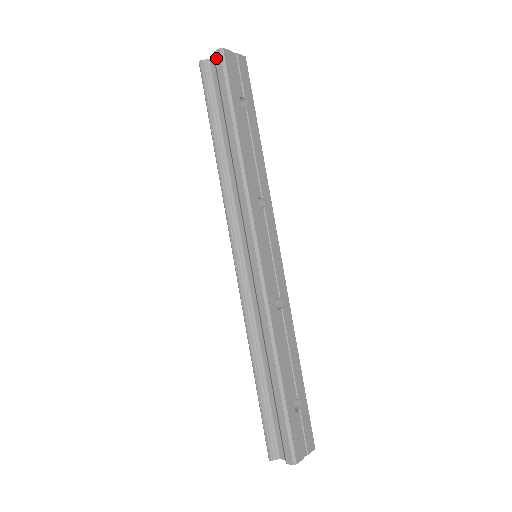
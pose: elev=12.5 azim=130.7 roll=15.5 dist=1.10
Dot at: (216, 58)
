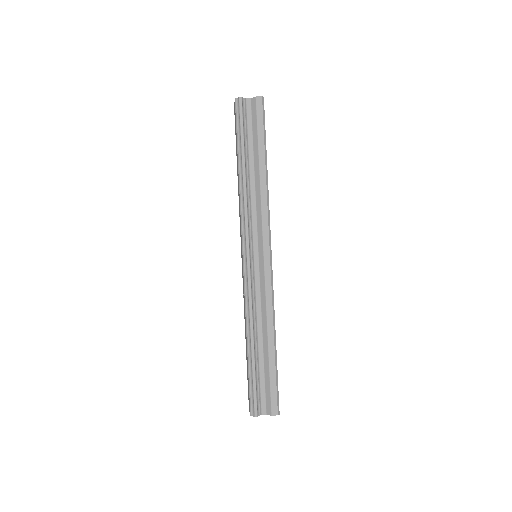
Dot at: (258, 102)
